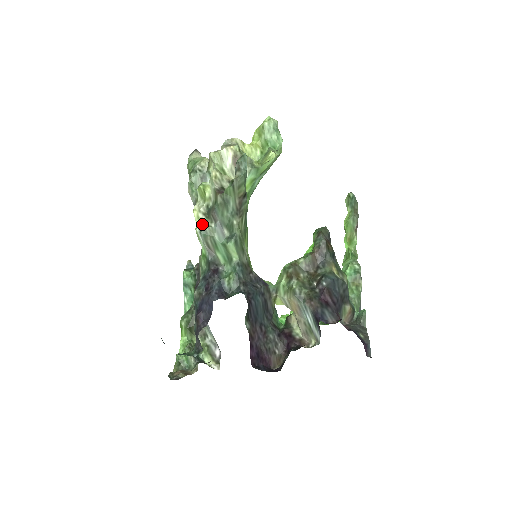
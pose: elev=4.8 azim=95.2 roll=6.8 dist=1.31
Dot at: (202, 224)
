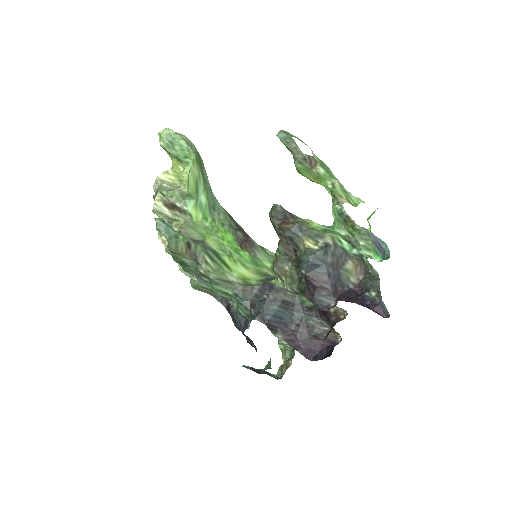
Dot at: (190, 282)
